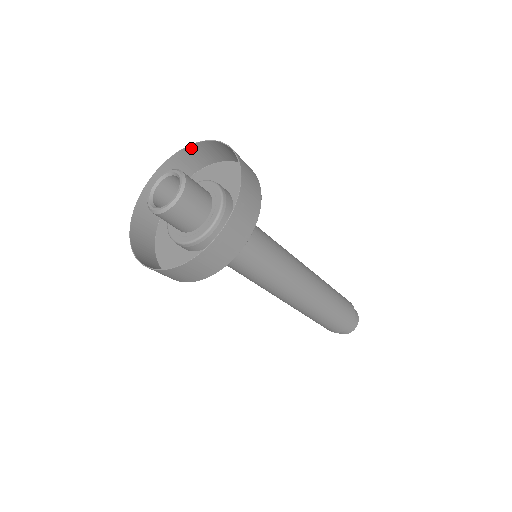
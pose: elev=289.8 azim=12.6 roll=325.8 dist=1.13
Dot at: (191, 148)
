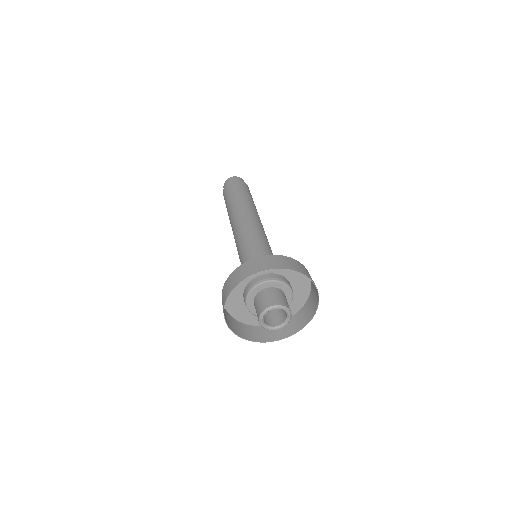
Dot at: (266, 269)
